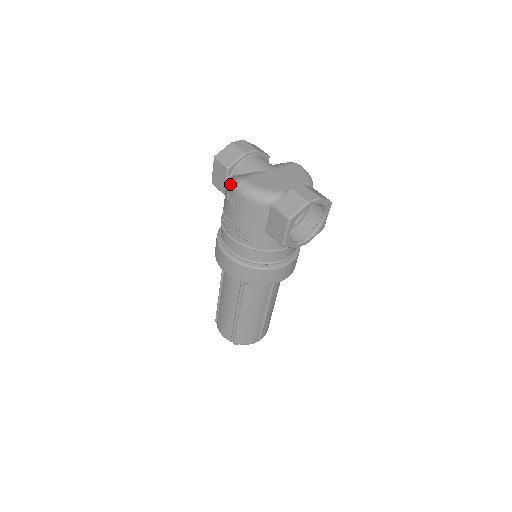
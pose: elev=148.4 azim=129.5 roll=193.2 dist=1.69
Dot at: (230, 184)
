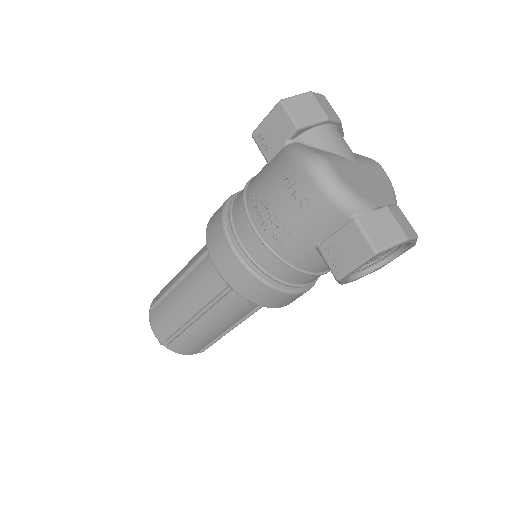
Dot at: (300, 156)
